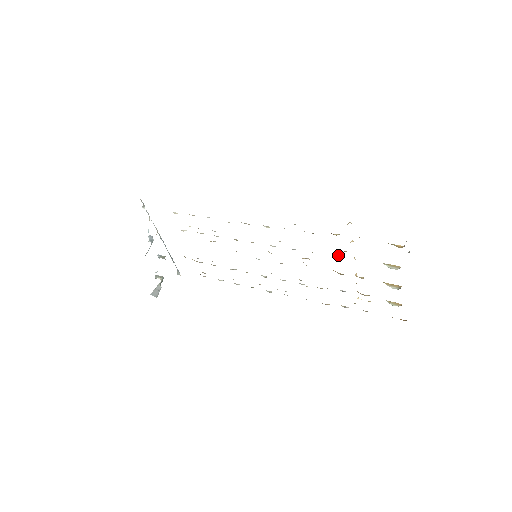
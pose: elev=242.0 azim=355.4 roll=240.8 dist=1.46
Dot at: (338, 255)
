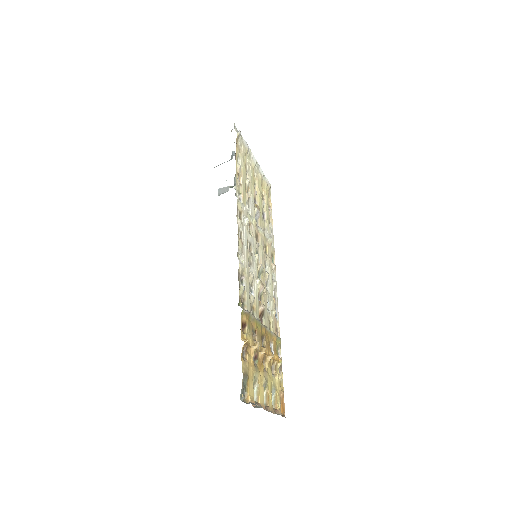
Dot at: (255, 337)
